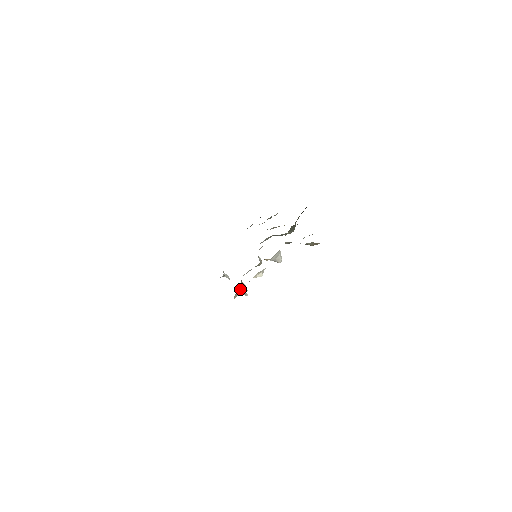
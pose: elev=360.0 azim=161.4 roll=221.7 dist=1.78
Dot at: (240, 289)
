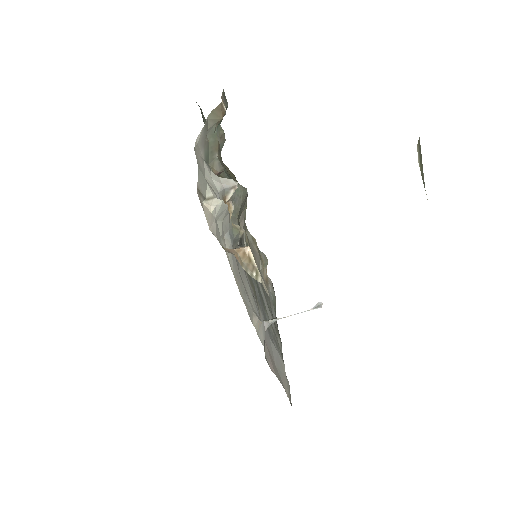
Dot at: (237, 256)
